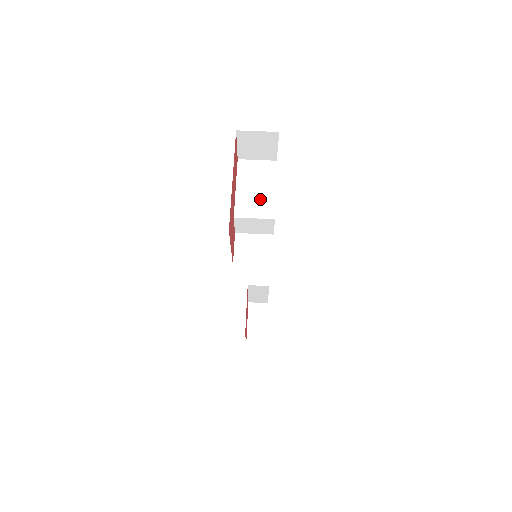
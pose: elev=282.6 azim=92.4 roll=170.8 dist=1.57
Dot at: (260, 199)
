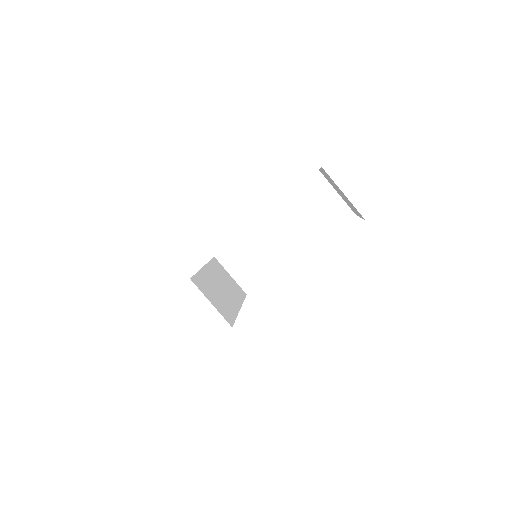
Dot at: (290, 240)
